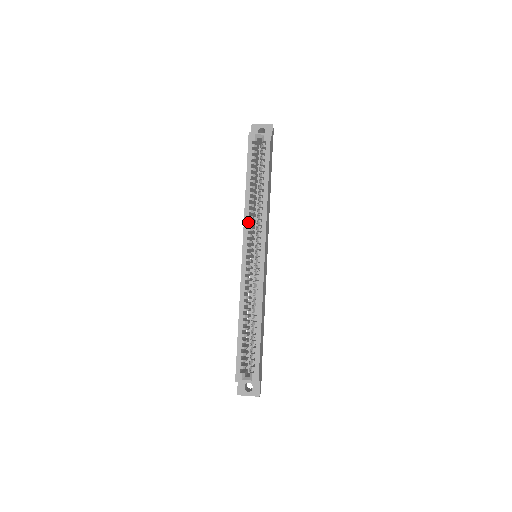
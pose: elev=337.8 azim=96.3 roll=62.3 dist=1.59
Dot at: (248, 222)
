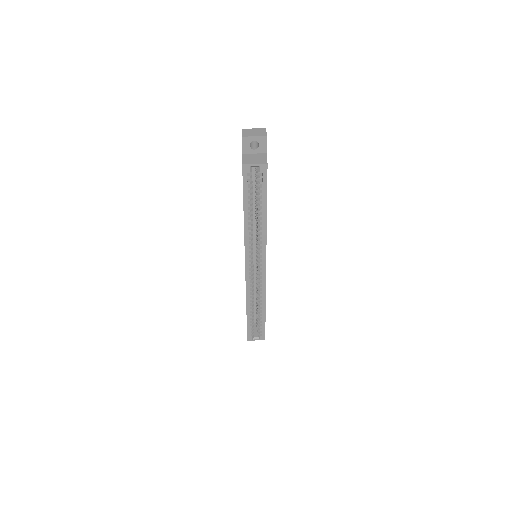
Dot at: (249, 244)
